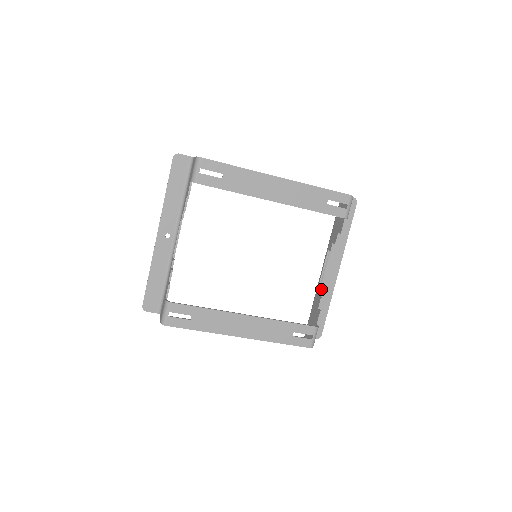
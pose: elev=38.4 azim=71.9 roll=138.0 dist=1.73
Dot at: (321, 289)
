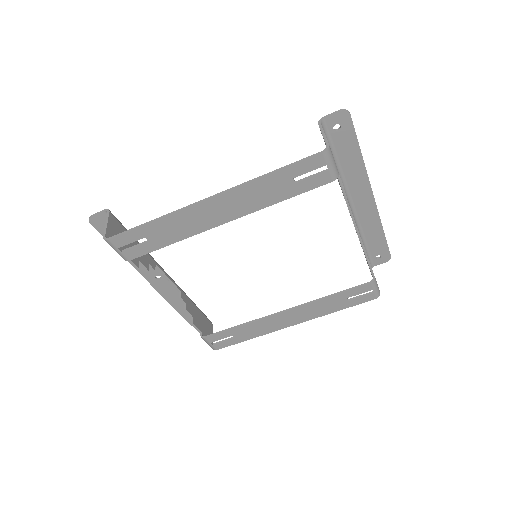
Dot at: (359, 235)
